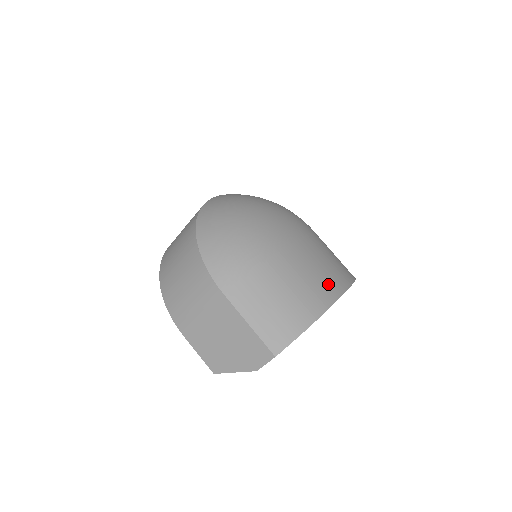
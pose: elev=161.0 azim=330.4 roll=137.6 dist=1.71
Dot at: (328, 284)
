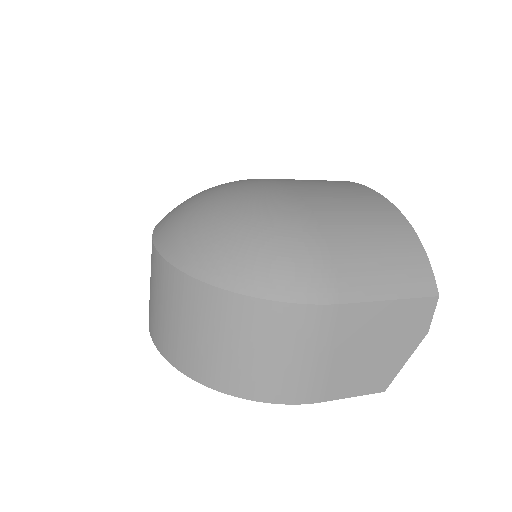
Dot at: (363, 195)
